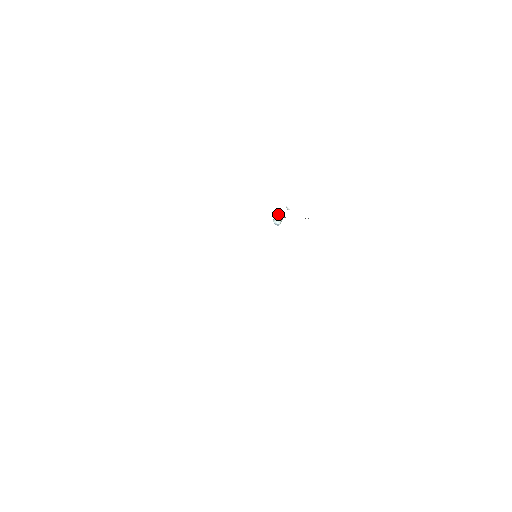
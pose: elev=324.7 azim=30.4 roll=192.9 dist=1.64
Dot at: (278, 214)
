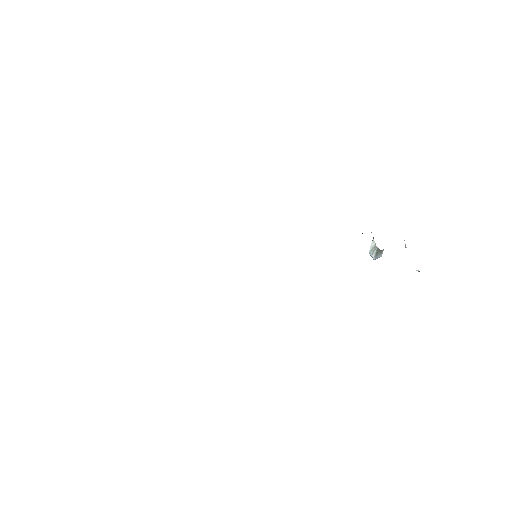
Dot at: occluded
